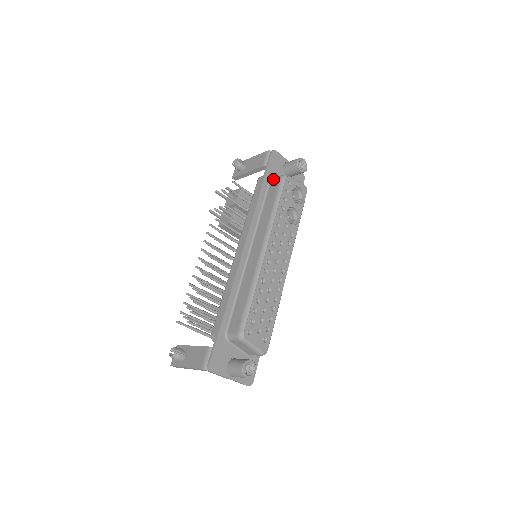
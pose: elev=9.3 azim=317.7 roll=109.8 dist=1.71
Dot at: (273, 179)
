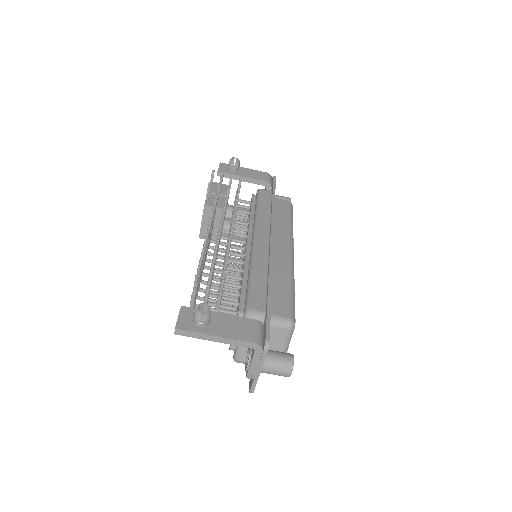
Dot at: occluded
